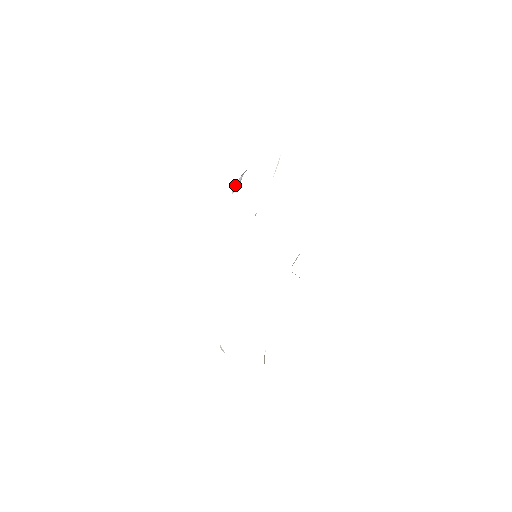
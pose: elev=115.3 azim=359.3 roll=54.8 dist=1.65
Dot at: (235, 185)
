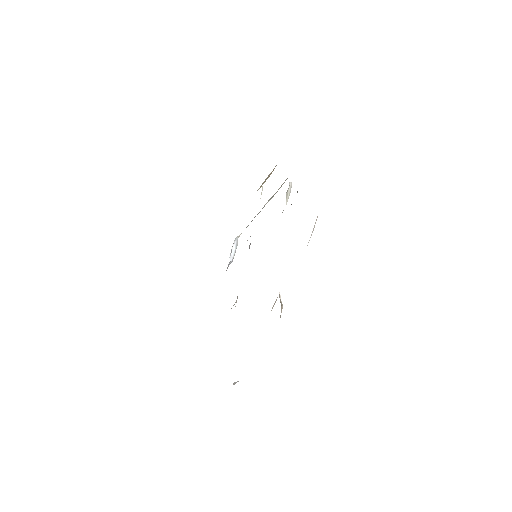
Dot at: (231, 251)
